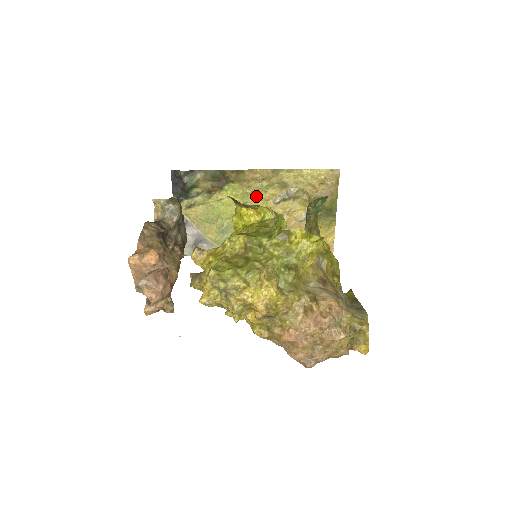
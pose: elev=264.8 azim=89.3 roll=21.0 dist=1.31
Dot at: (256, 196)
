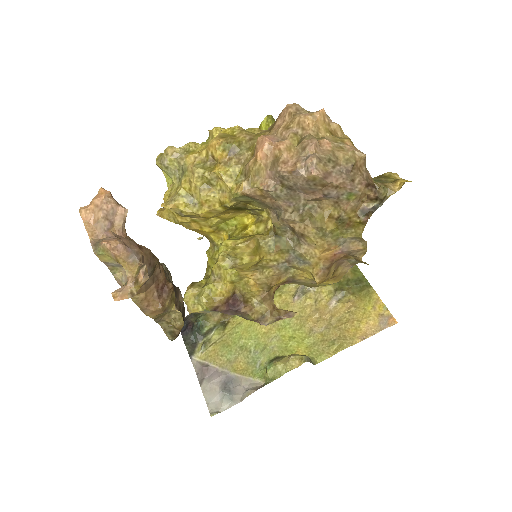
Dot at: occluded
